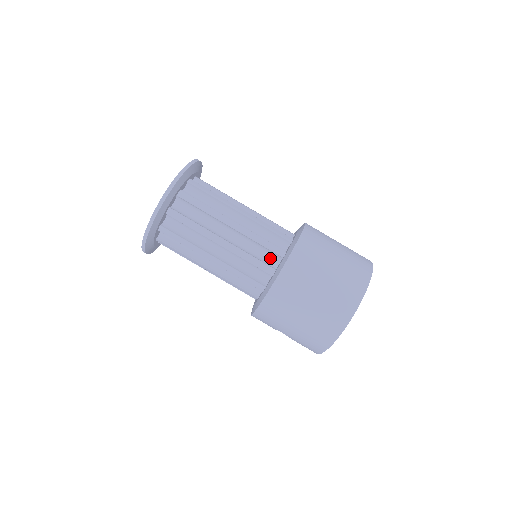
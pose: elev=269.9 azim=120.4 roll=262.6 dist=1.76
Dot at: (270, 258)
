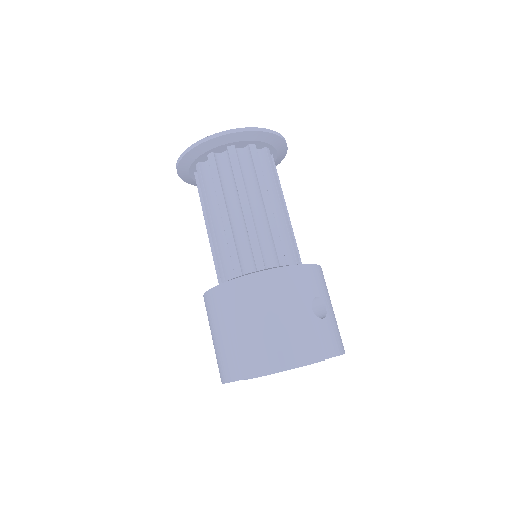
Dot at: occluded
